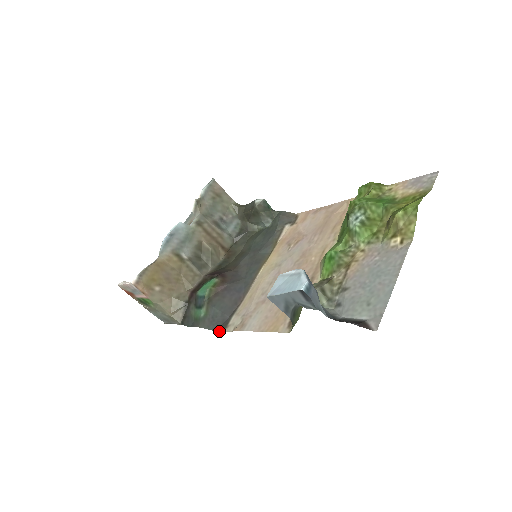
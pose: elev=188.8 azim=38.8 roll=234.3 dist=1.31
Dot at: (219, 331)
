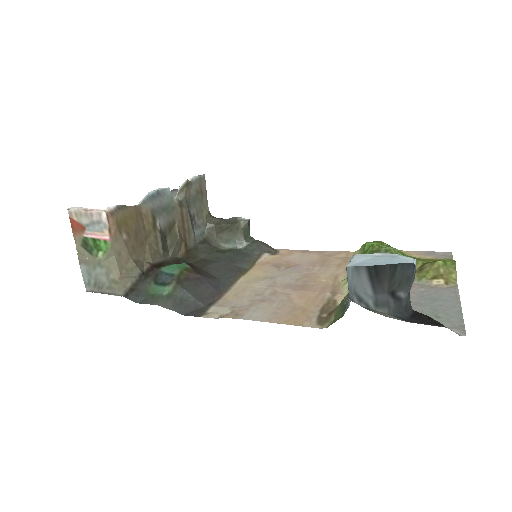
Dot at: (192, 315)
